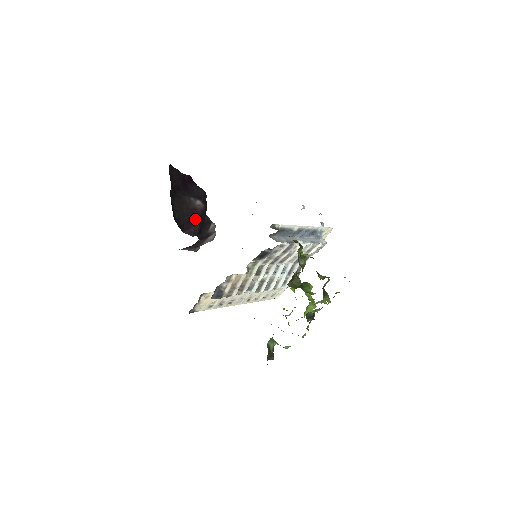
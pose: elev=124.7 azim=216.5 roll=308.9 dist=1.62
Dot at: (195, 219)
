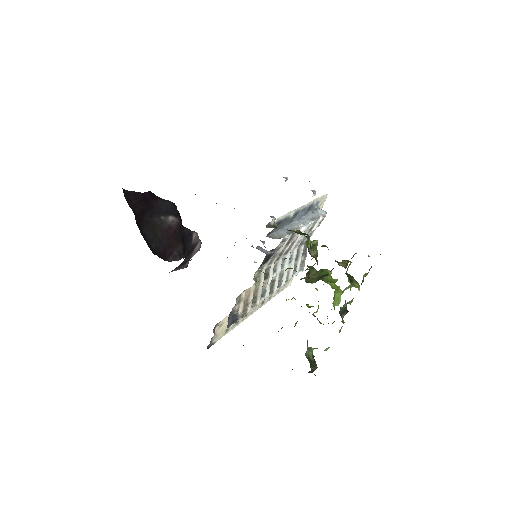
Dot at: (174, 239)
